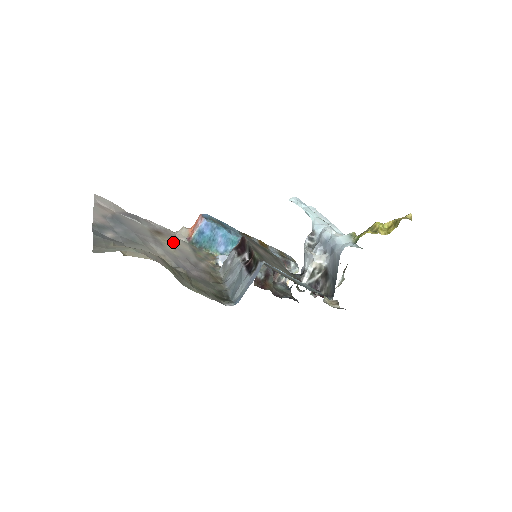
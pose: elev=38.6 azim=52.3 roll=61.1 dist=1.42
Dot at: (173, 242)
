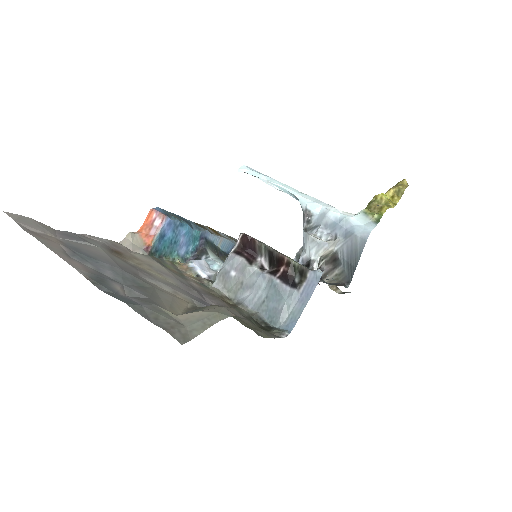
Dot at: (143, 262)
